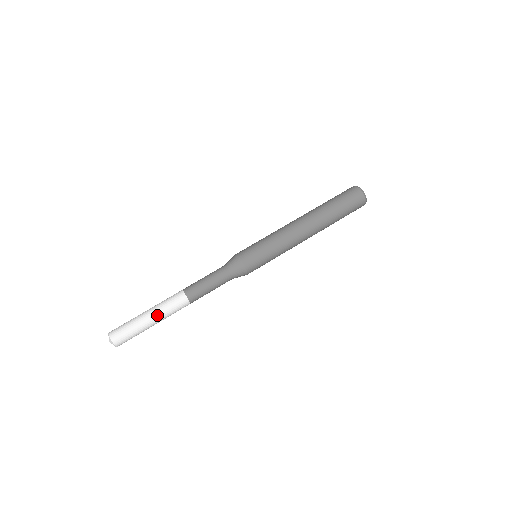
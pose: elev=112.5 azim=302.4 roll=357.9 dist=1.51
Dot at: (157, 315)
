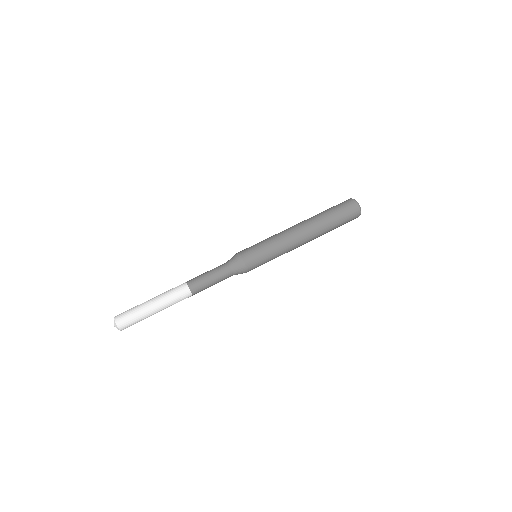
Dot at: (158, 298)
